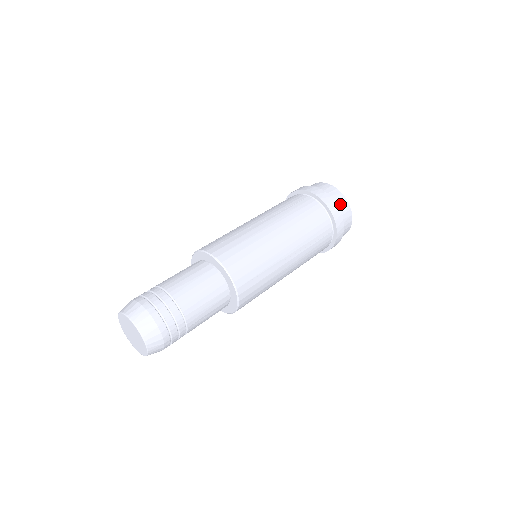
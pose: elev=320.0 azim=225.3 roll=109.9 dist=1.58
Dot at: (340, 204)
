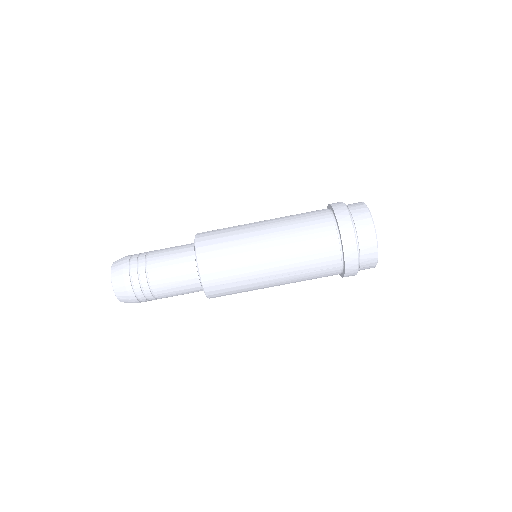
Dot at: occluded
